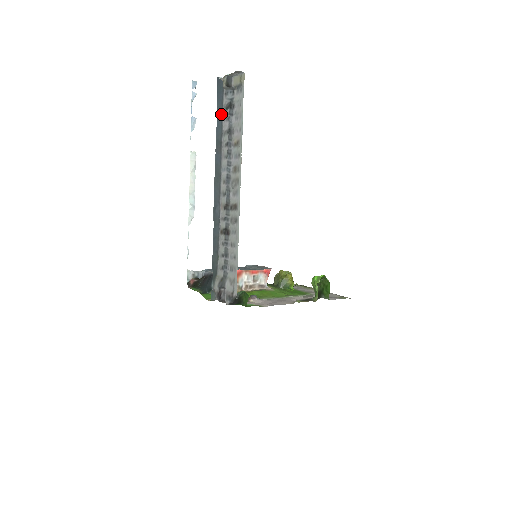
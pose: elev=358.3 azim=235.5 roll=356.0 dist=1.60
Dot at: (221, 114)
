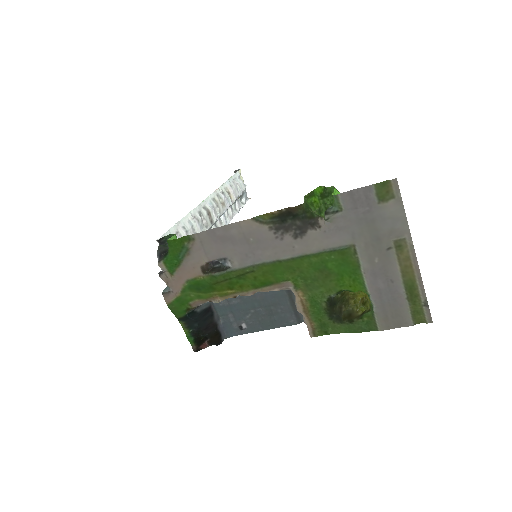
Dot at: occluded
